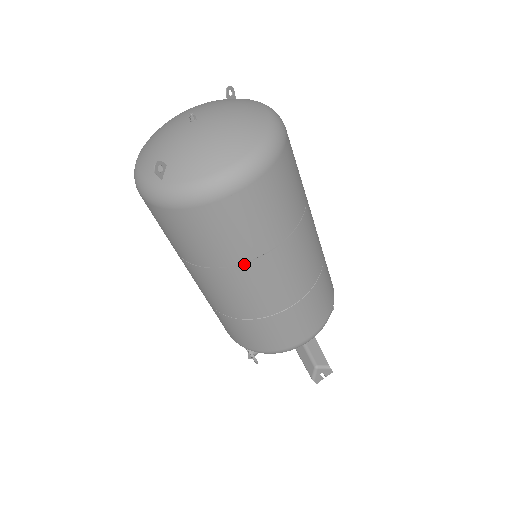
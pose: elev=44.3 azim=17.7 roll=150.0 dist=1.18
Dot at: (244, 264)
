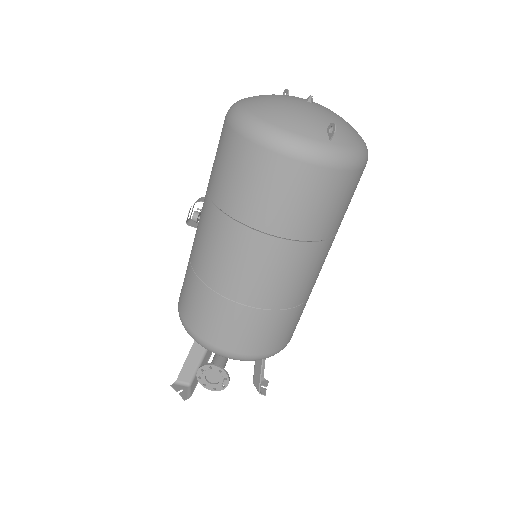
Dot at: (331, 238)
